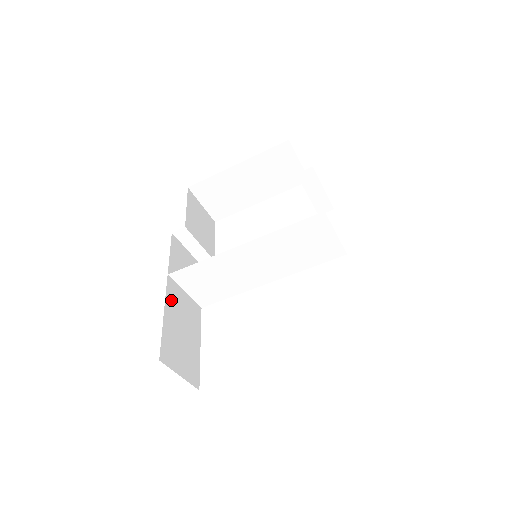
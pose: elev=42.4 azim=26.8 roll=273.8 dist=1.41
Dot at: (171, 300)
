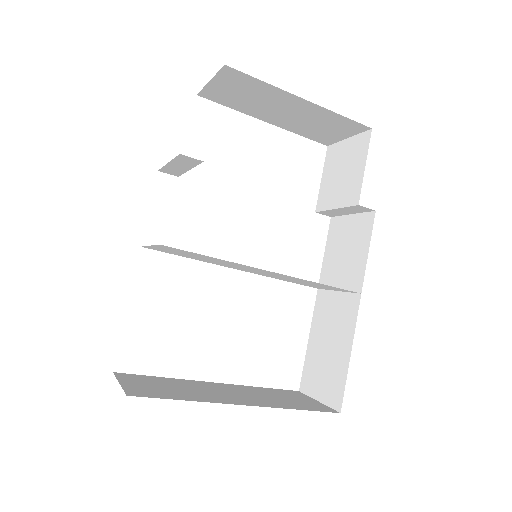
Dot at: occluded
